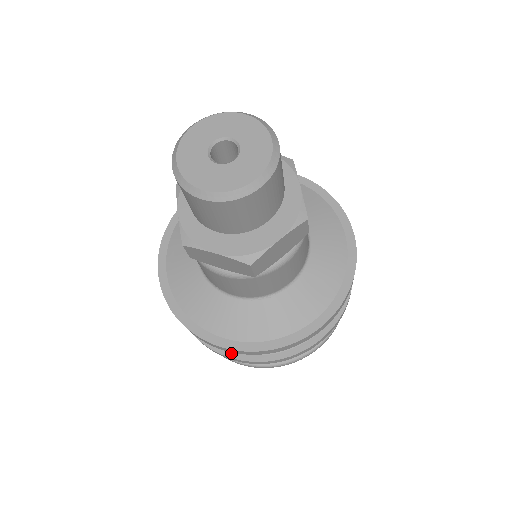
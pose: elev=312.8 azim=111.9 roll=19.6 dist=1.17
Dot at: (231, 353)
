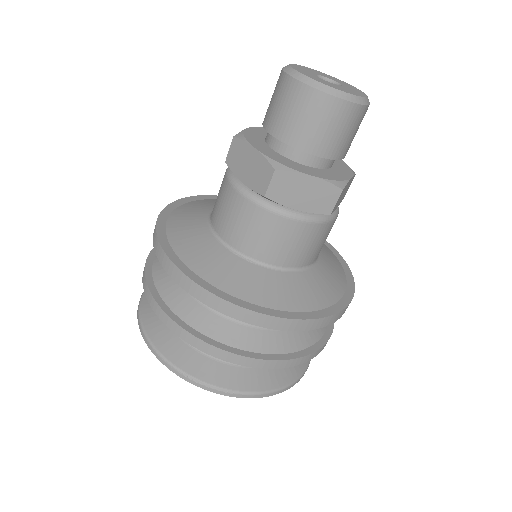
Dot at: (162, 302)
